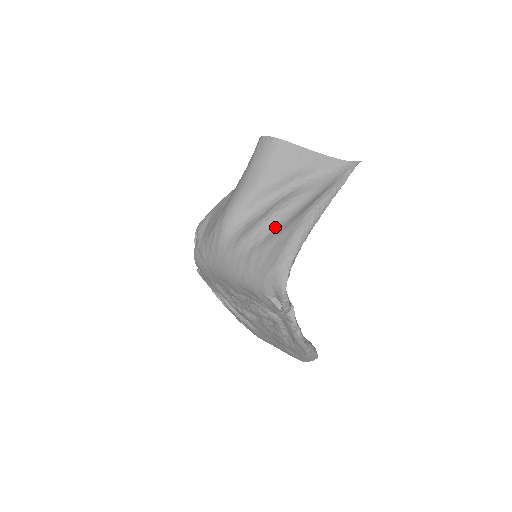
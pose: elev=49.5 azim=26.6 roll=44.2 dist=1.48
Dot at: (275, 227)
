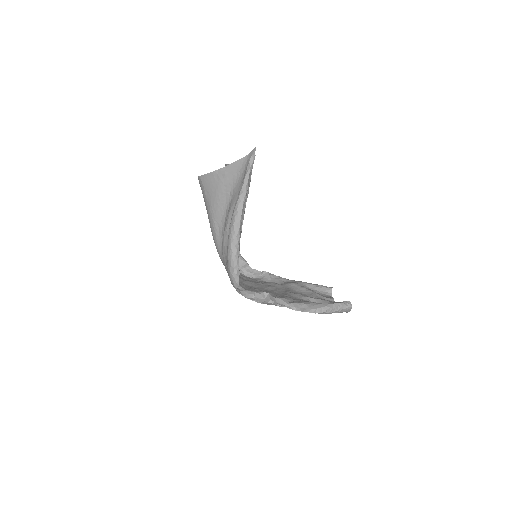
Dot at: occluded
